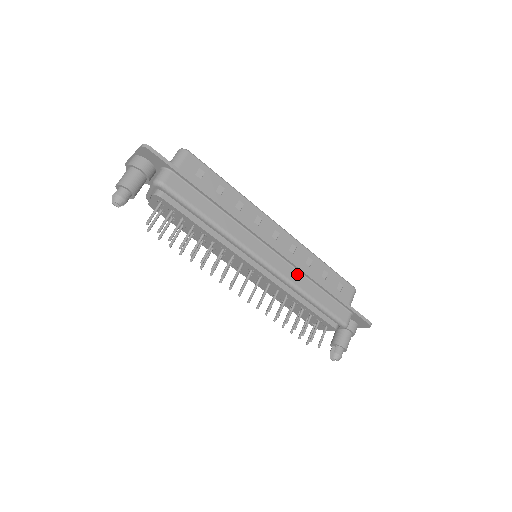
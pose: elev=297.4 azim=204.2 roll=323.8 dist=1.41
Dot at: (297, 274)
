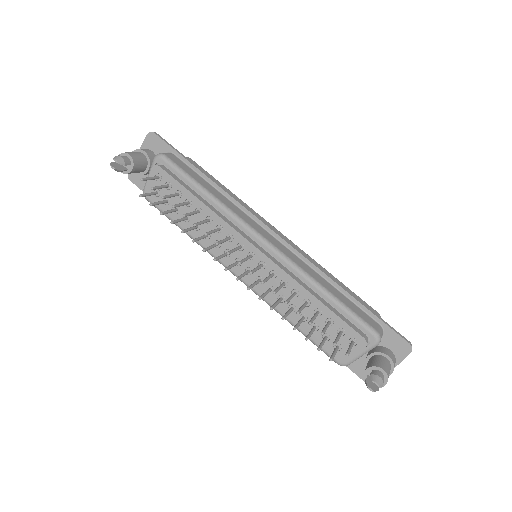
Dot at: (305, 265)
